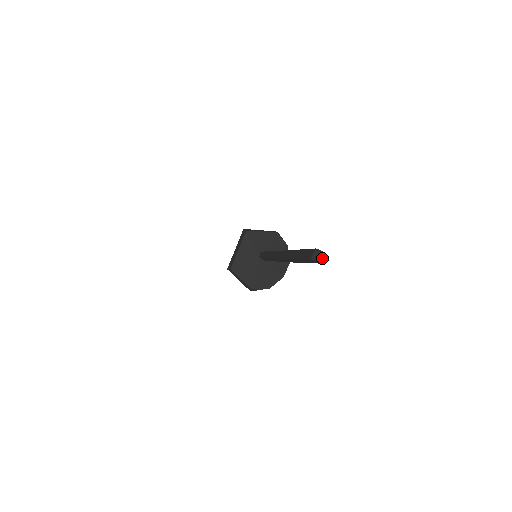
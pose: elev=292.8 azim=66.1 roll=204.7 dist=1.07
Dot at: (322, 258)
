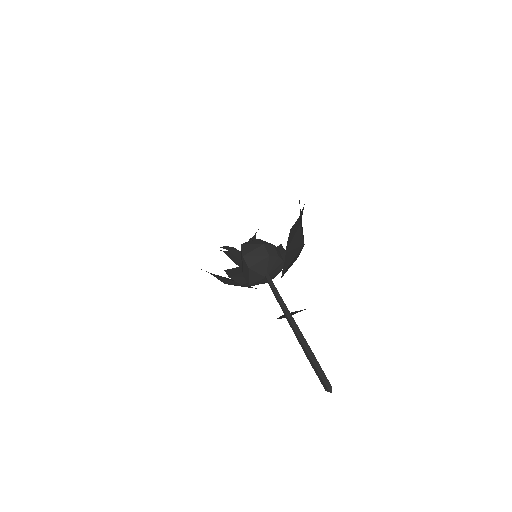
Dot at: occluded
